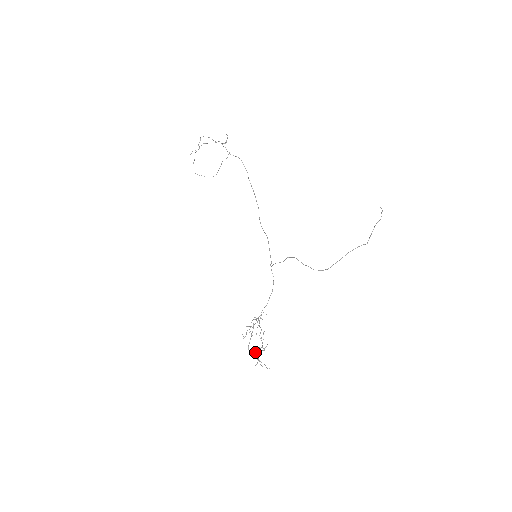
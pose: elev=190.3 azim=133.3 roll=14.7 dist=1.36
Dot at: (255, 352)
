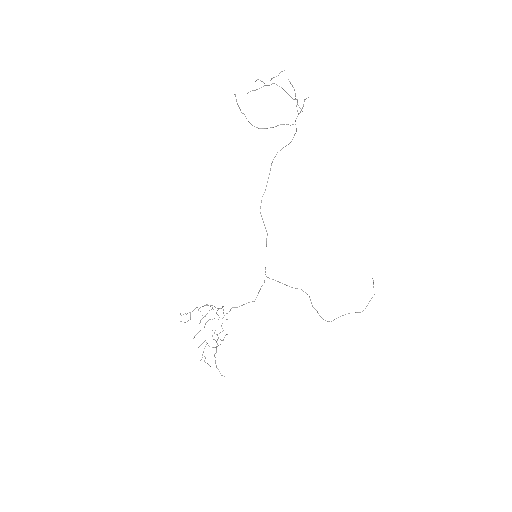
Dot at: occluded
